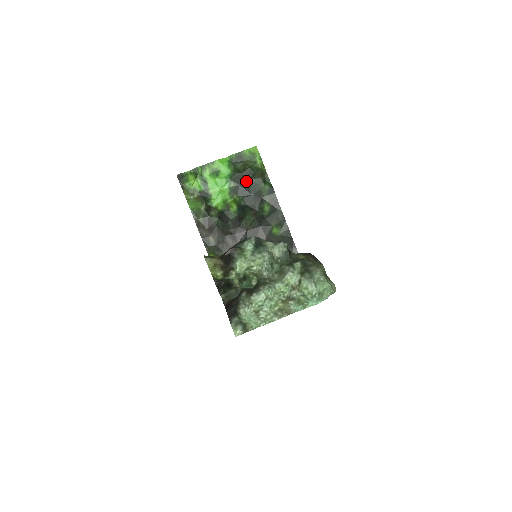
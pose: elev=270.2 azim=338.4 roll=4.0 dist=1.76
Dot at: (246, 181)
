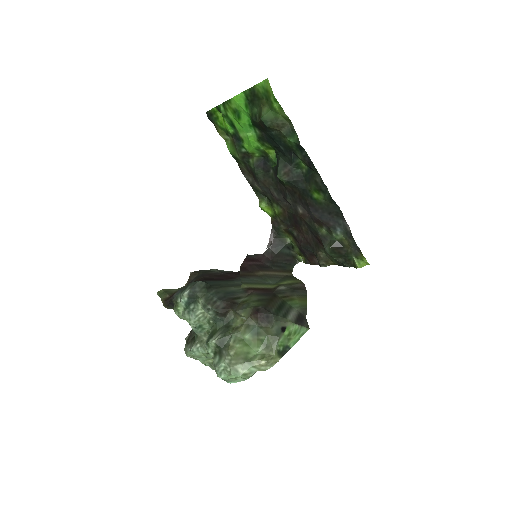
Dot at: (266, 132)
